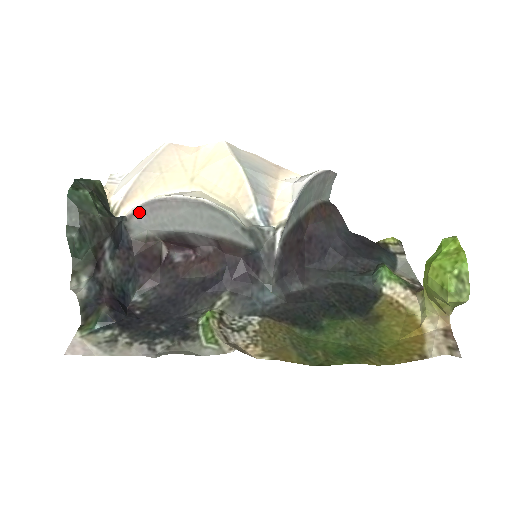
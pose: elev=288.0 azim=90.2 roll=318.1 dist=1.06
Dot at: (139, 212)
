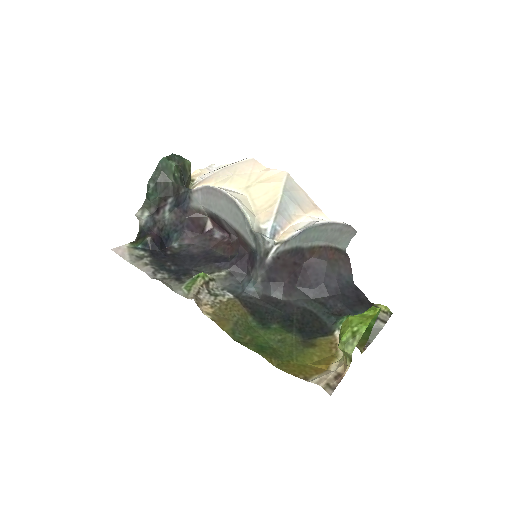
Dot at: (200, 191)
